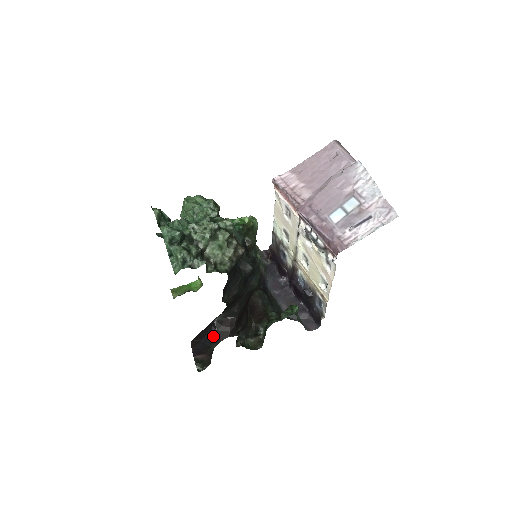
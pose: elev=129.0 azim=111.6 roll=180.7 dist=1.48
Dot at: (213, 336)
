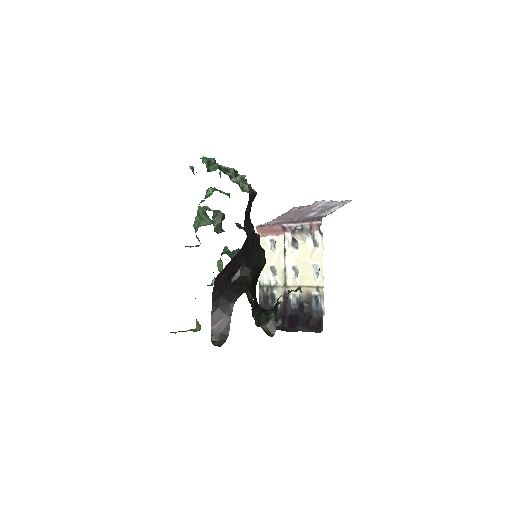
Dot at: (232, 292)
